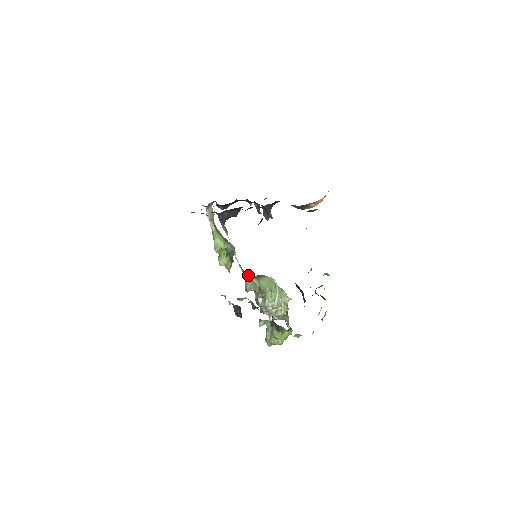
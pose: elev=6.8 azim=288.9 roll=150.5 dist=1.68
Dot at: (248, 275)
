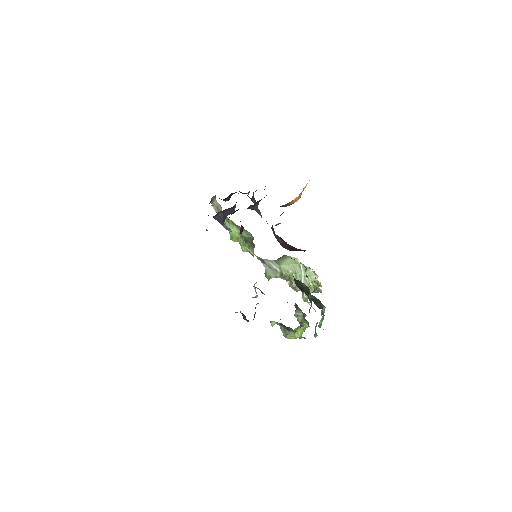
Dot at: (266, 262)
